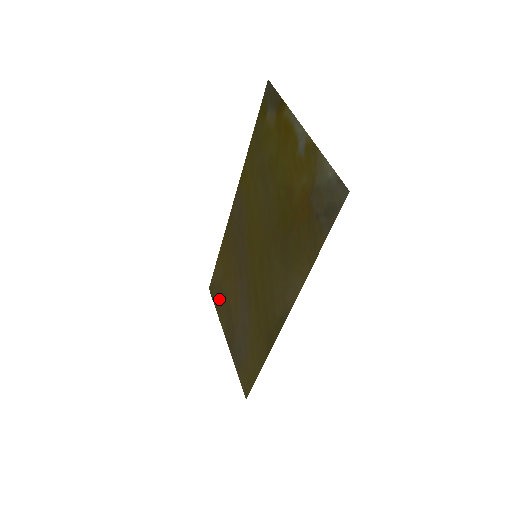
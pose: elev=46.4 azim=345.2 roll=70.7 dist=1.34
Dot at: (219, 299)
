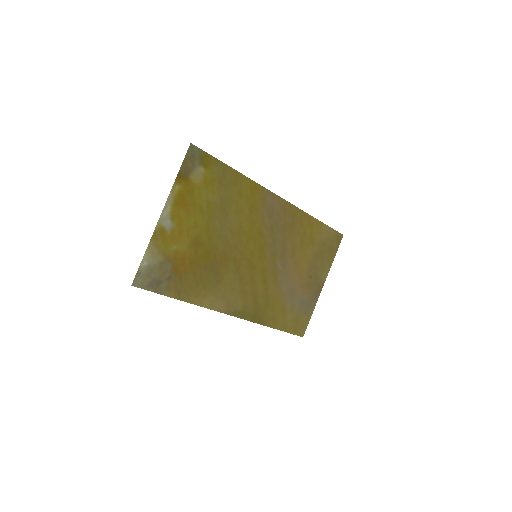
Dot at: (326, 253)
